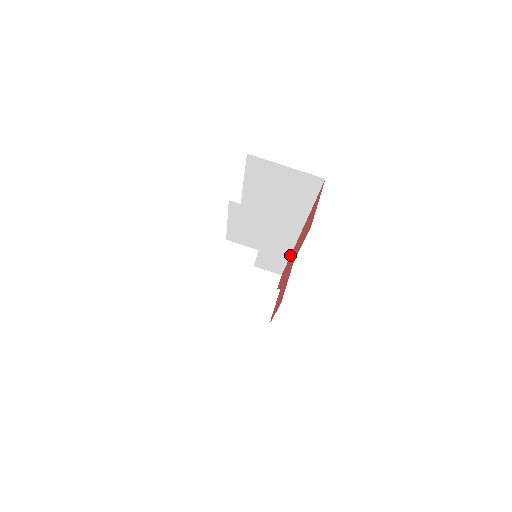
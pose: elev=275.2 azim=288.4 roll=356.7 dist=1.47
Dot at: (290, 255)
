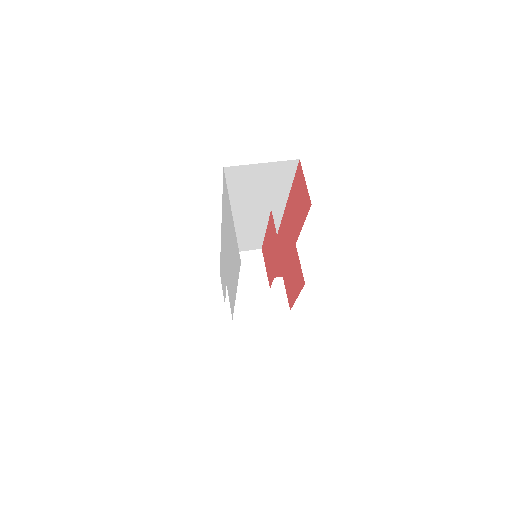
Dot at: occluded
